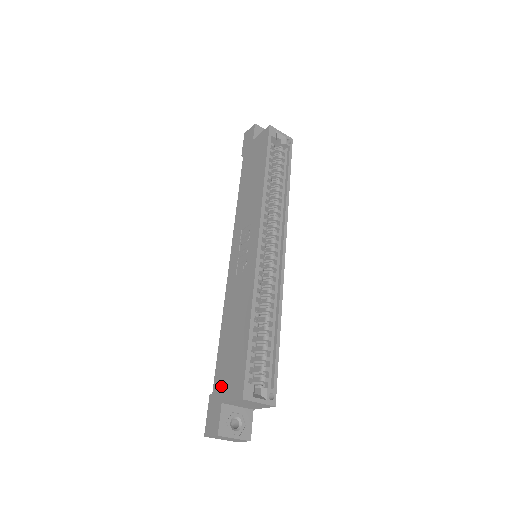
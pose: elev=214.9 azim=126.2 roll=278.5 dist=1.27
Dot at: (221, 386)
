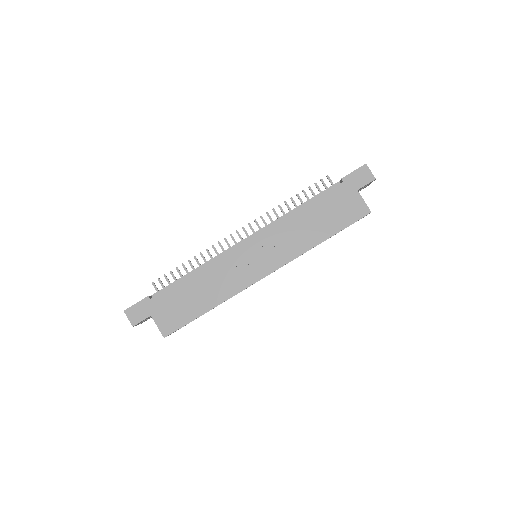
Dot at: (159, 307)
